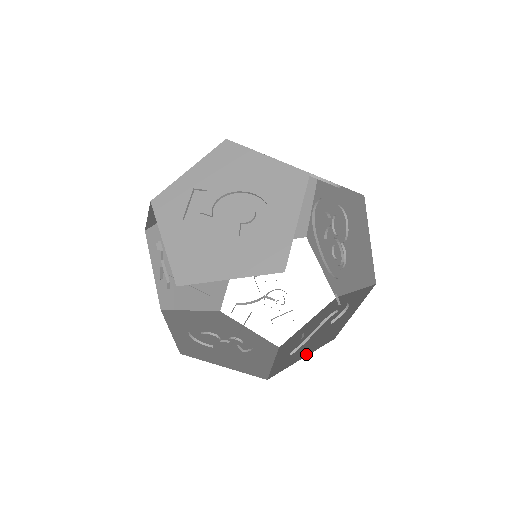
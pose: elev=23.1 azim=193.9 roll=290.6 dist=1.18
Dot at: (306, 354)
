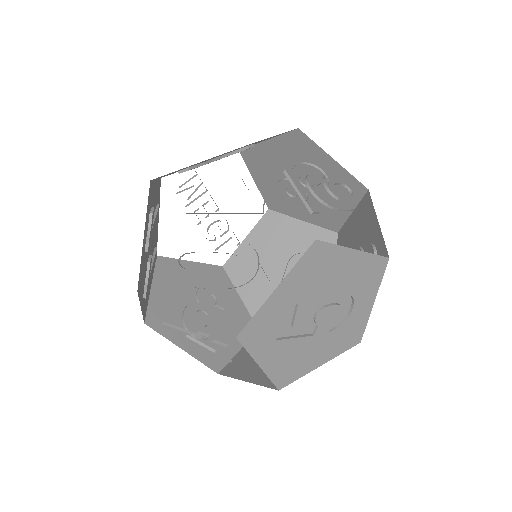
Dot at: occluded
